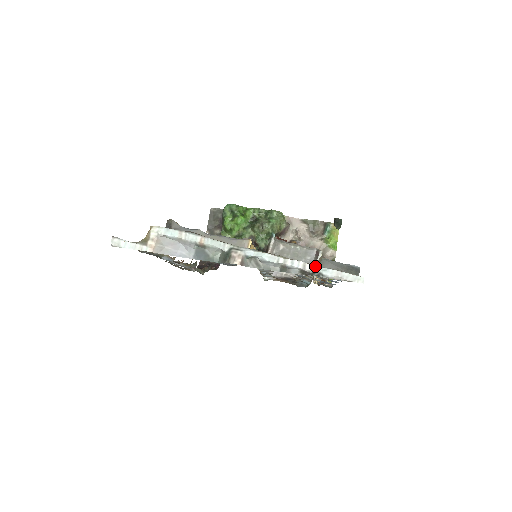
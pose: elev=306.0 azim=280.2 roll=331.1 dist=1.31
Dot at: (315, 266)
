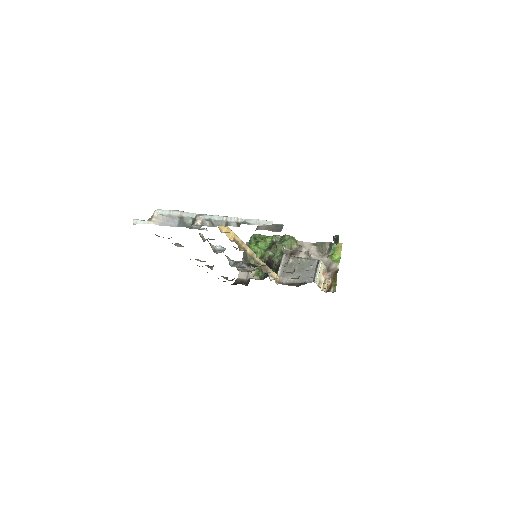
Dot at: (244, 219)
